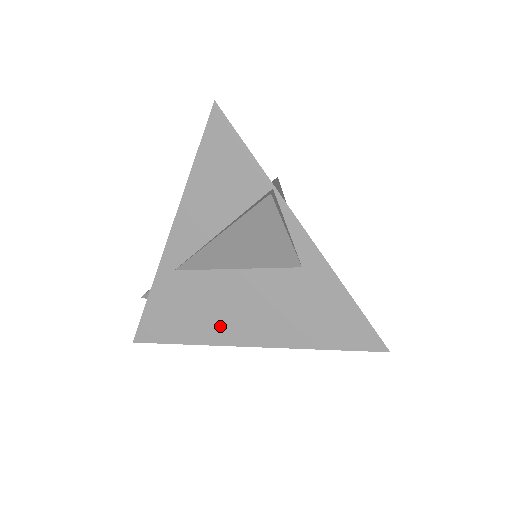
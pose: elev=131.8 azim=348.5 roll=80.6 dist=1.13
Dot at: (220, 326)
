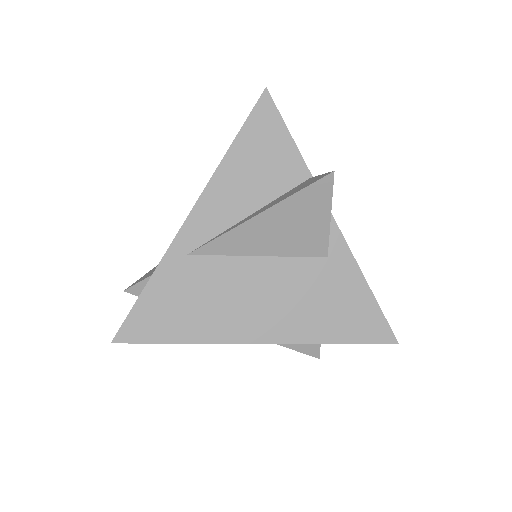
Dot at: (230, 320)
